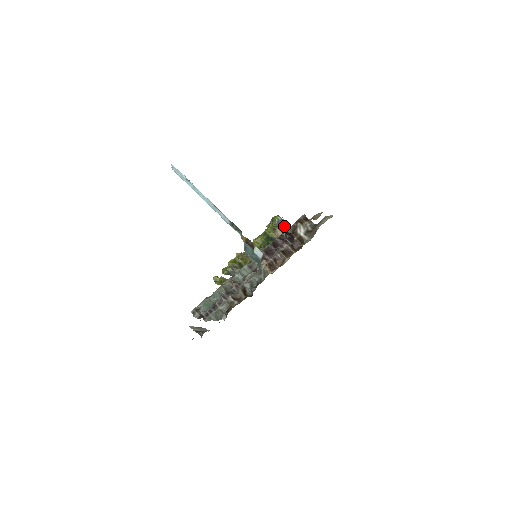
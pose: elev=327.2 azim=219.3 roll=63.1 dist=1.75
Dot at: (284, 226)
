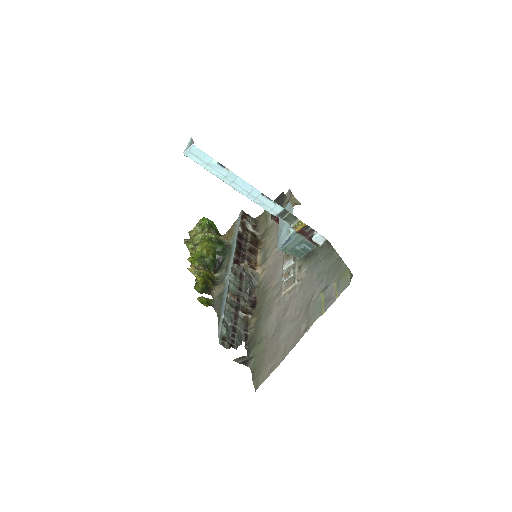
Dot at: (214, 228)
